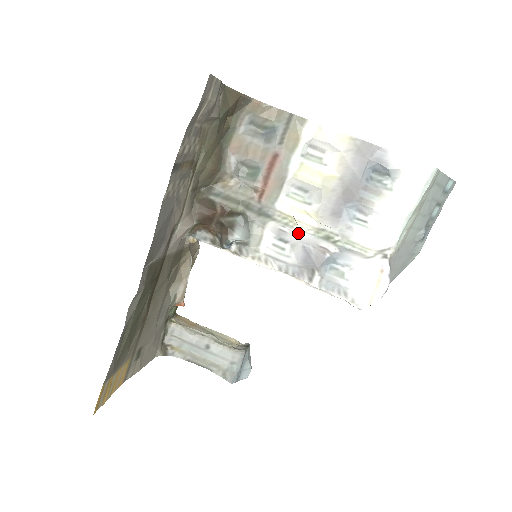
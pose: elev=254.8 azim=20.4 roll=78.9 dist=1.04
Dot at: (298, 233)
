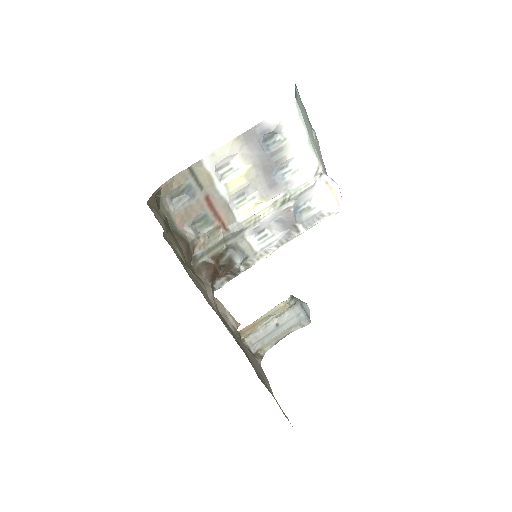
Dot at: (266, 219)
